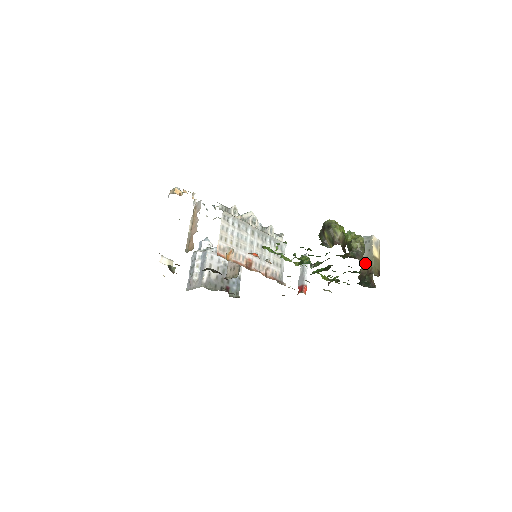
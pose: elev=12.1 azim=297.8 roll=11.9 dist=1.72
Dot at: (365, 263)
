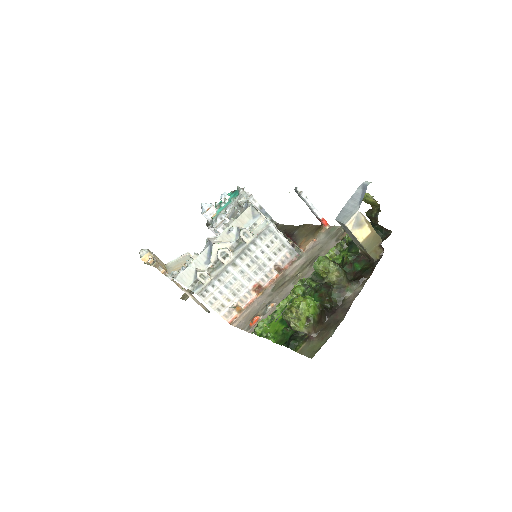
Dot at: (359, 247)
